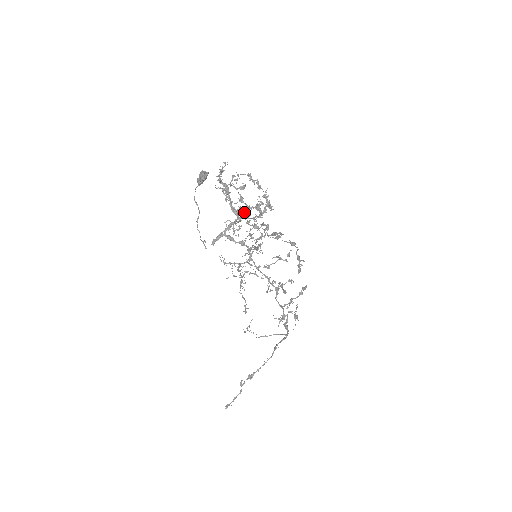
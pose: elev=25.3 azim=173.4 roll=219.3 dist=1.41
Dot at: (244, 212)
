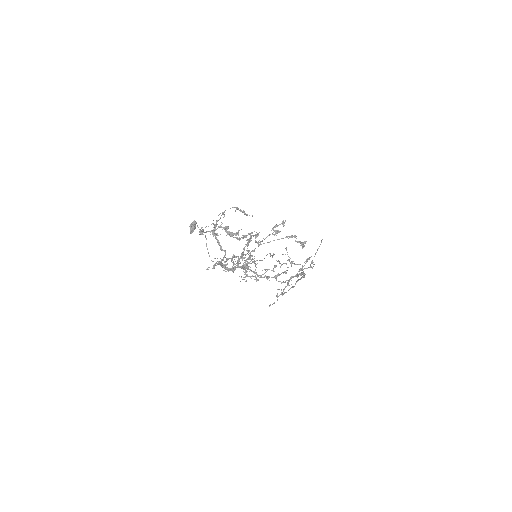
Dot at: occluded
